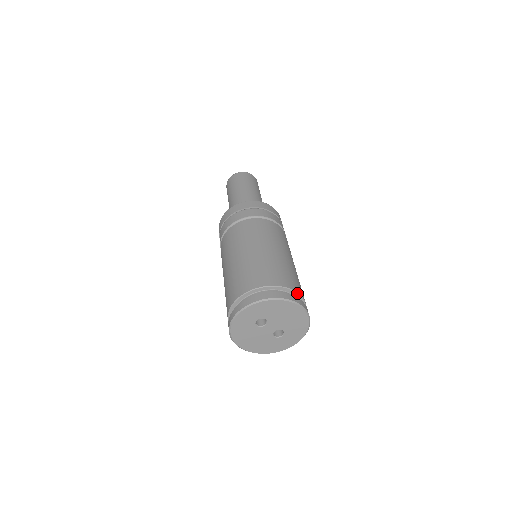
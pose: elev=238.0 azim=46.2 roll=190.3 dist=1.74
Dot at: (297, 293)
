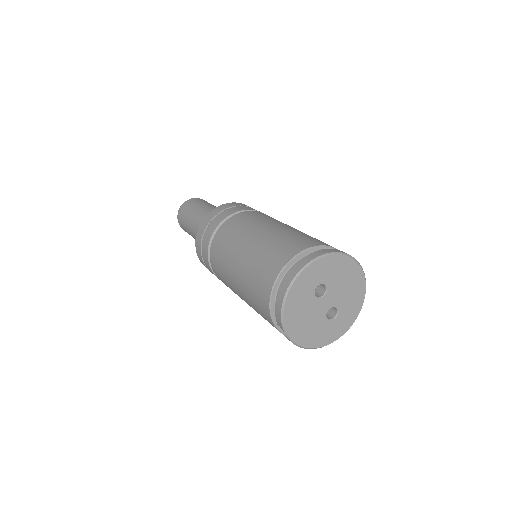
Dot at: occluded
